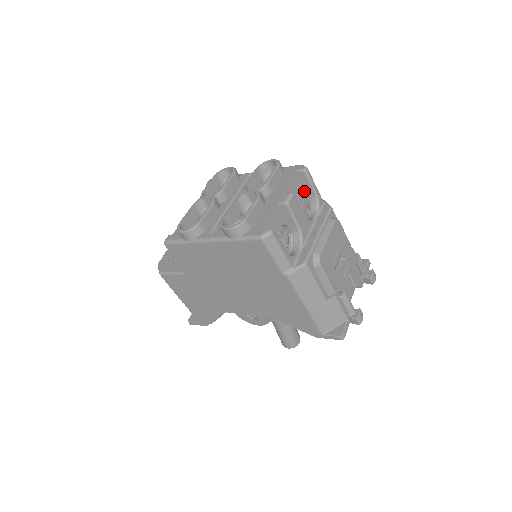
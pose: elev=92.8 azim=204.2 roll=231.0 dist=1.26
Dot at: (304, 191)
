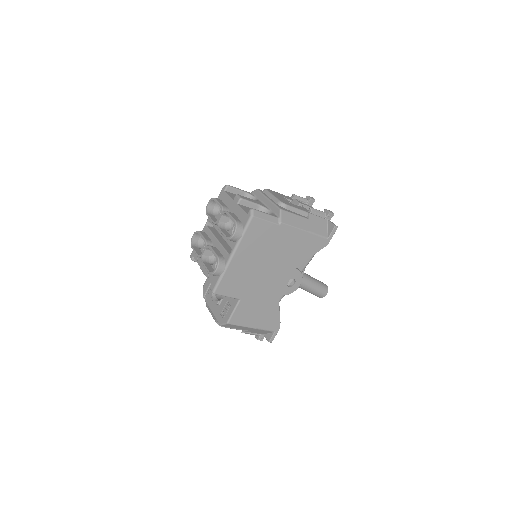
Dot at: occluded
